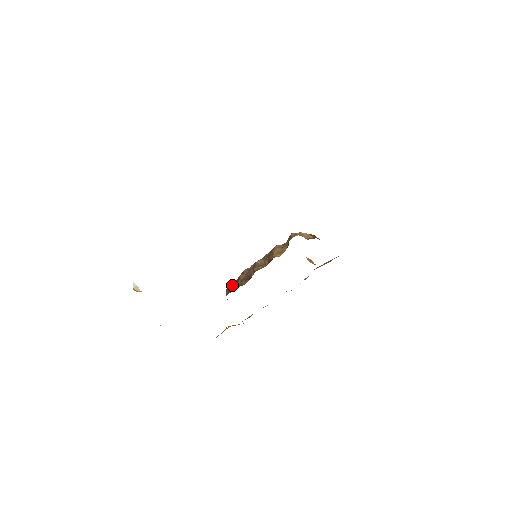
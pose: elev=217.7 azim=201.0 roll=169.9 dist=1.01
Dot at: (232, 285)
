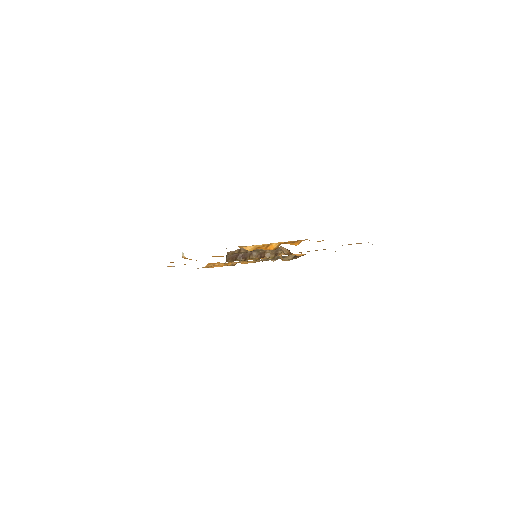
Dot at: (233, 256)
